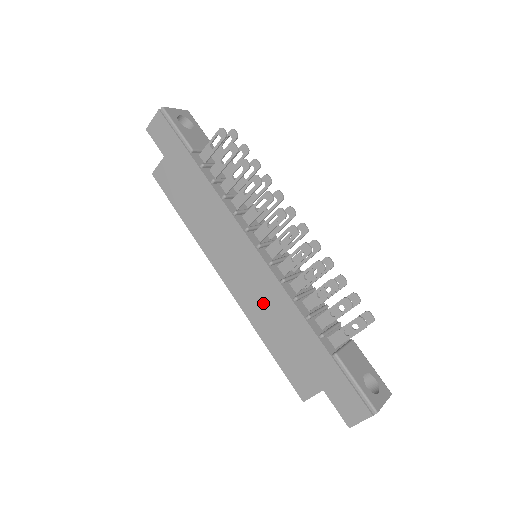
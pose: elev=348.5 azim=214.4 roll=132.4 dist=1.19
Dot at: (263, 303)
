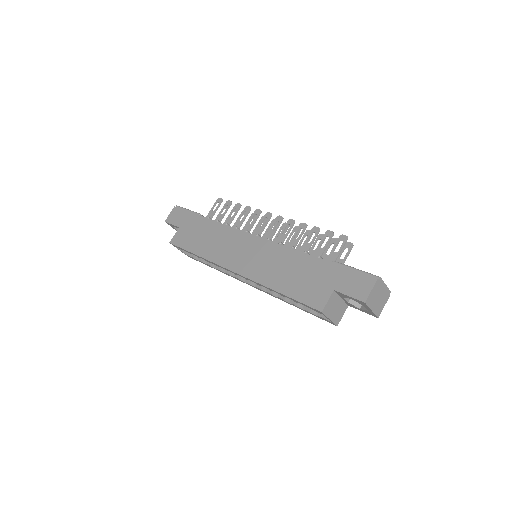
Dot at: (269, 264)
